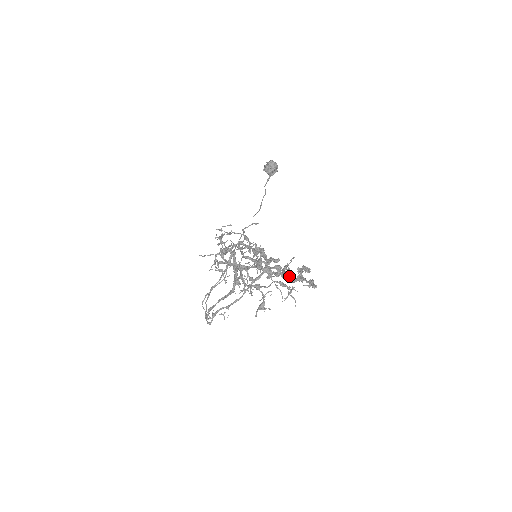
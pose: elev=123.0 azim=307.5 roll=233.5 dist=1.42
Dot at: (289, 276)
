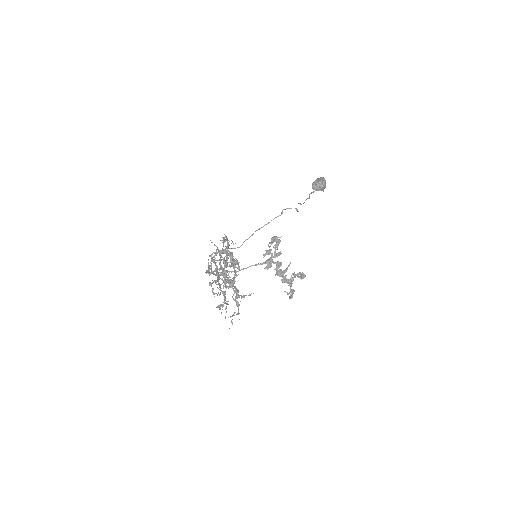
Dot at: (283, 275)
